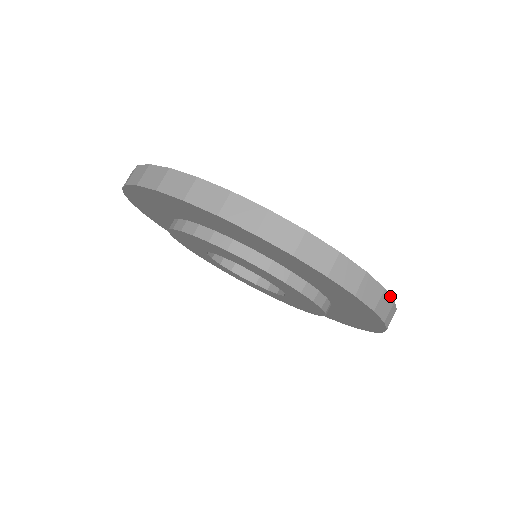
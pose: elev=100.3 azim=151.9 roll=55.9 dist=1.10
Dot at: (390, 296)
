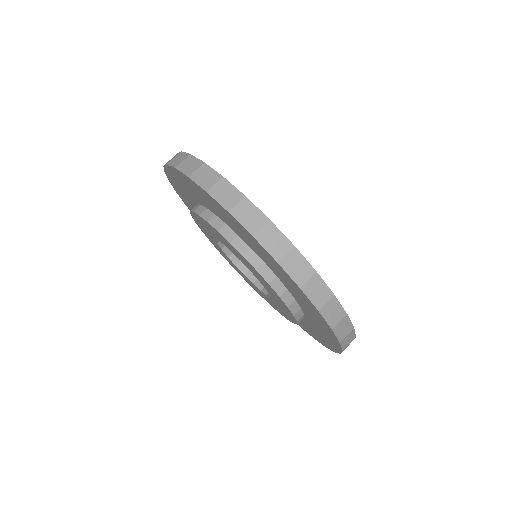
Dot at: (284, 235)
